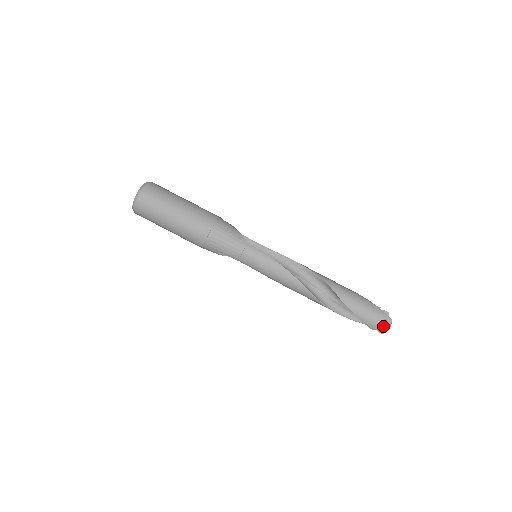
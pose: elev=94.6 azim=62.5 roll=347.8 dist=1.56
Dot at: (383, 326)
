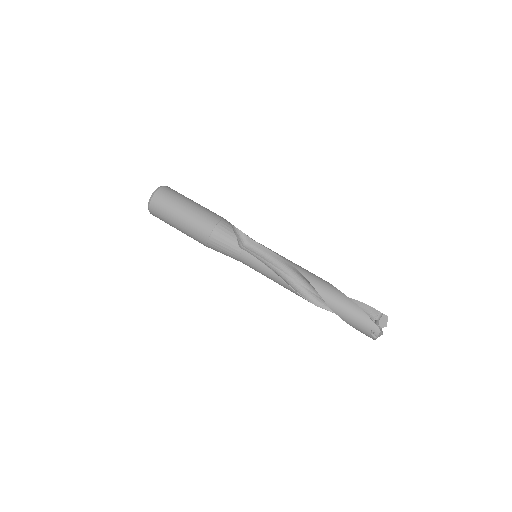
Dot at: (372, 334)
